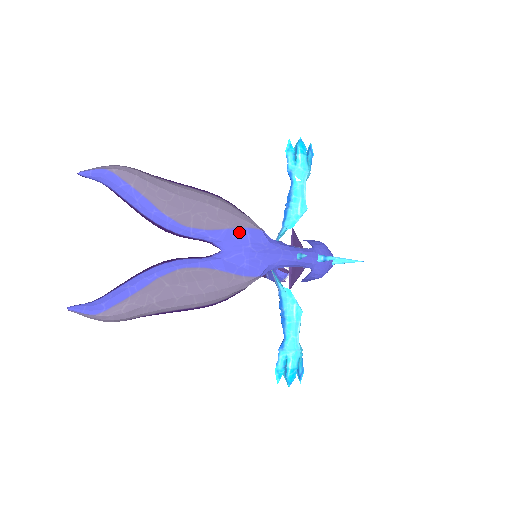
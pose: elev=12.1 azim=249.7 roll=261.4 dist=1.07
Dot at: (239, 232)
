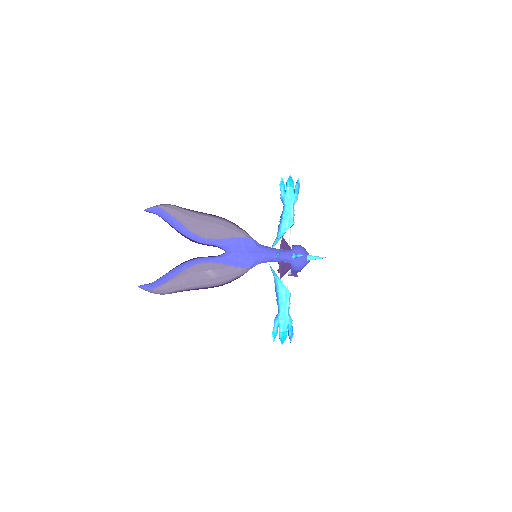
Dot at: (236, 240)
